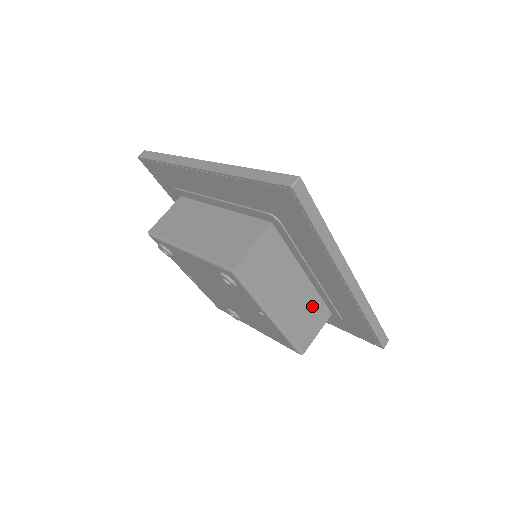
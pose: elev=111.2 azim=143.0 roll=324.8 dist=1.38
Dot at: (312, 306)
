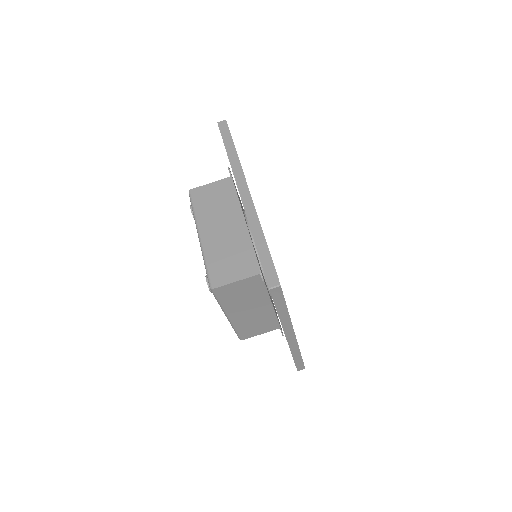
Dot at: (266, 320)
